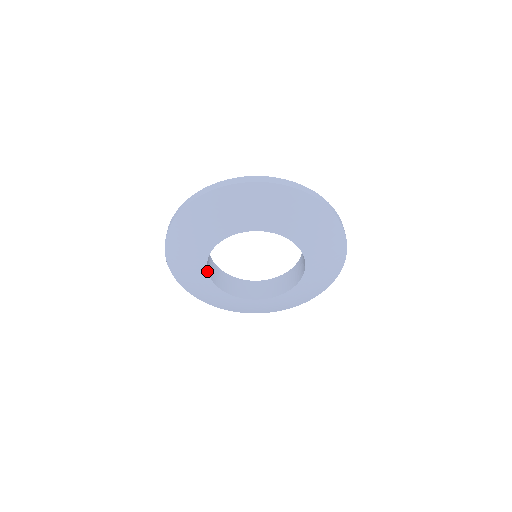
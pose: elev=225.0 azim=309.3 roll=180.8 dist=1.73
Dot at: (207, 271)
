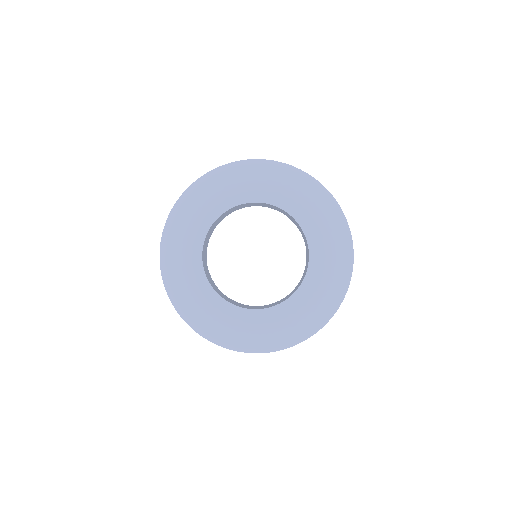
Dot at: (230, 303)
